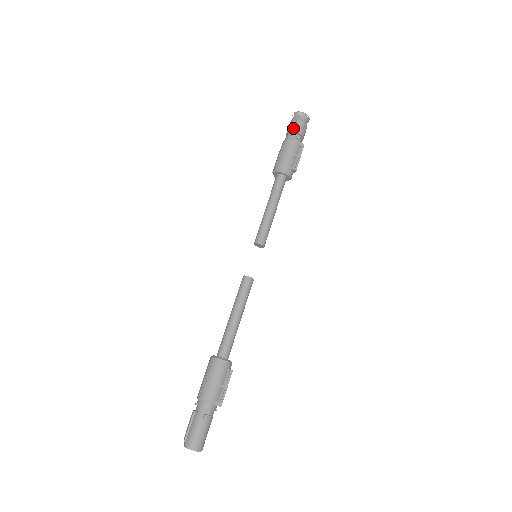
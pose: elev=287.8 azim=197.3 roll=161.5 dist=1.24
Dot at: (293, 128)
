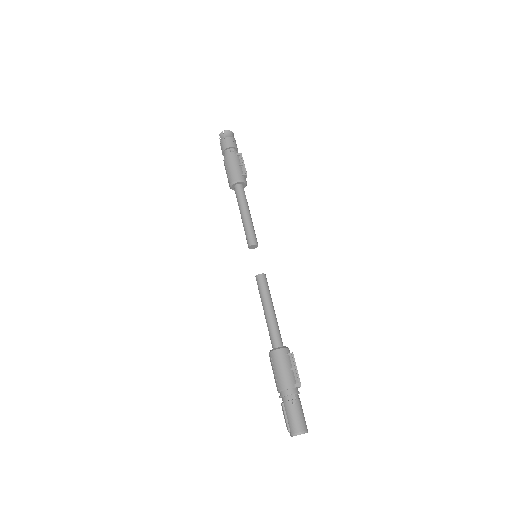
Dot at: (225, 146)
